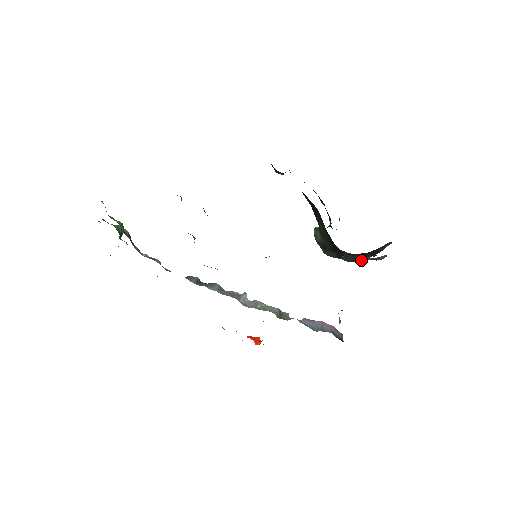
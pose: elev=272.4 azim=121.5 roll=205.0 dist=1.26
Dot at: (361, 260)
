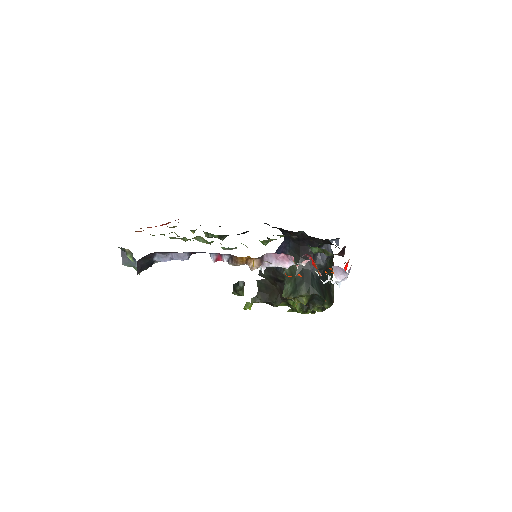
Dot at: (321, 263)
